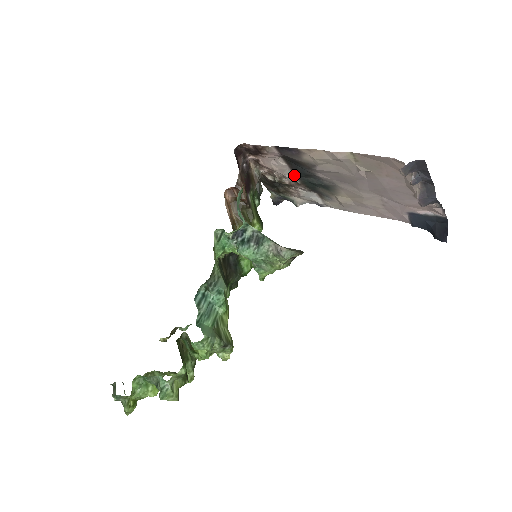
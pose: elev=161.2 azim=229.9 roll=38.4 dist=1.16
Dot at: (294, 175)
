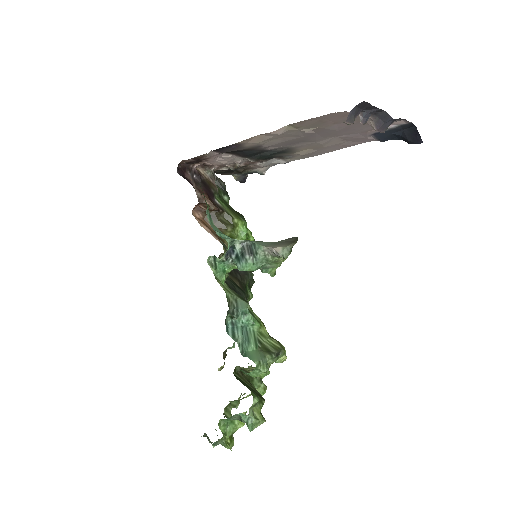
Dot at: (245, 158)
